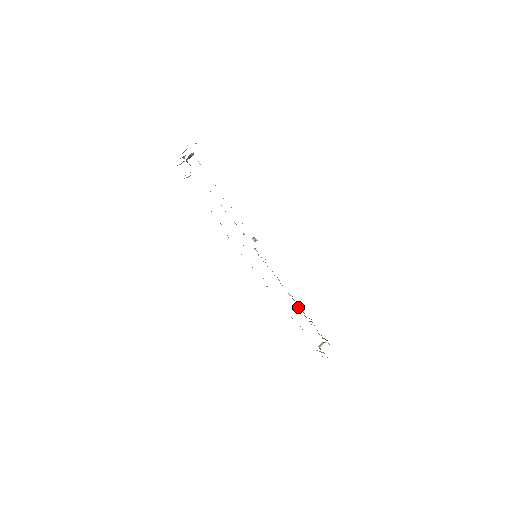
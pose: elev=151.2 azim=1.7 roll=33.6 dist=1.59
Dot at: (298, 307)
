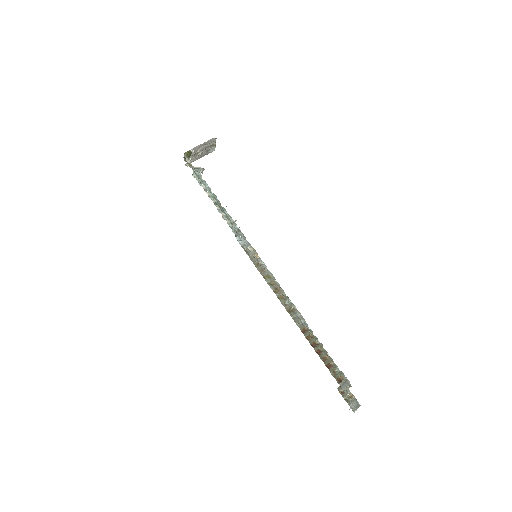
Dot at: occluded
